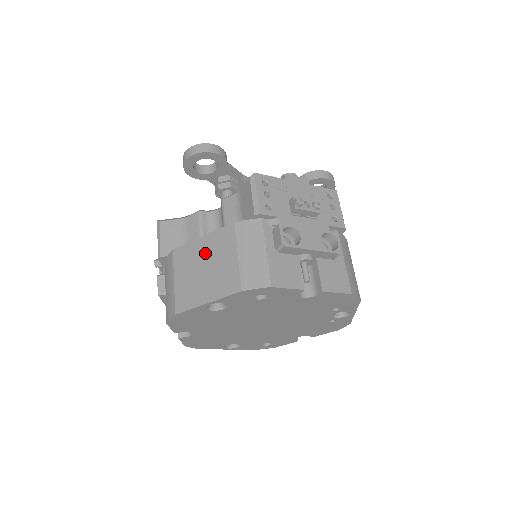
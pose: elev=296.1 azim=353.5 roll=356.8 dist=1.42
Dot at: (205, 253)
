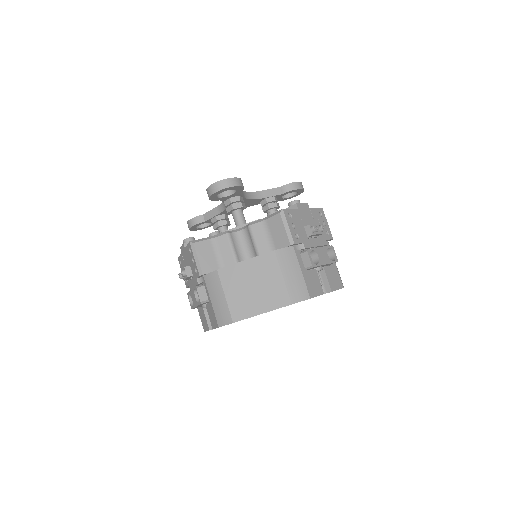
Dot at: (252, 274)
